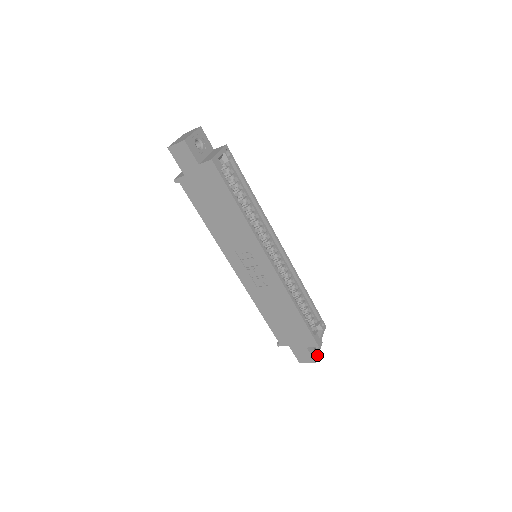
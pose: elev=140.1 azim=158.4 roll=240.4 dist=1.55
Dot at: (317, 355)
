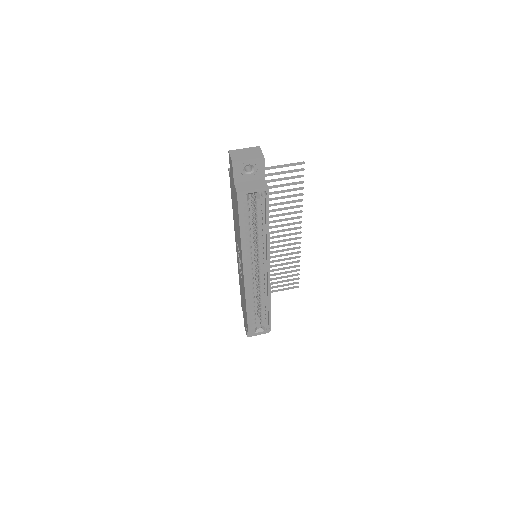
Dot at: (254, 335)
